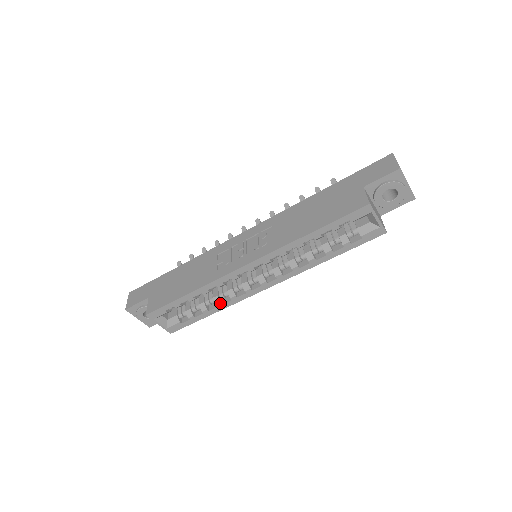
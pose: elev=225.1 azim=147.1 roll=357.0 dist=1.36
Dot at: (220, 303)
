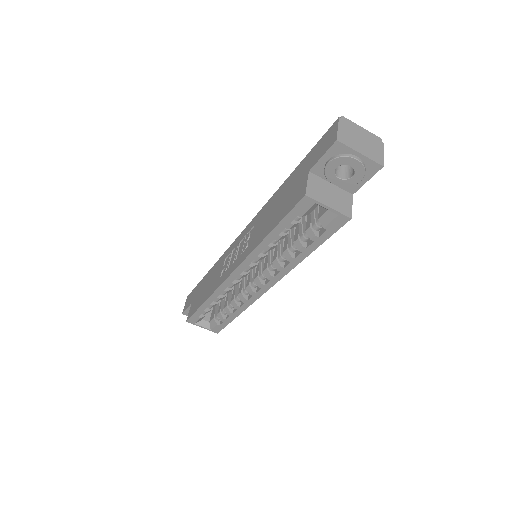
Dot at: (237, 306)
